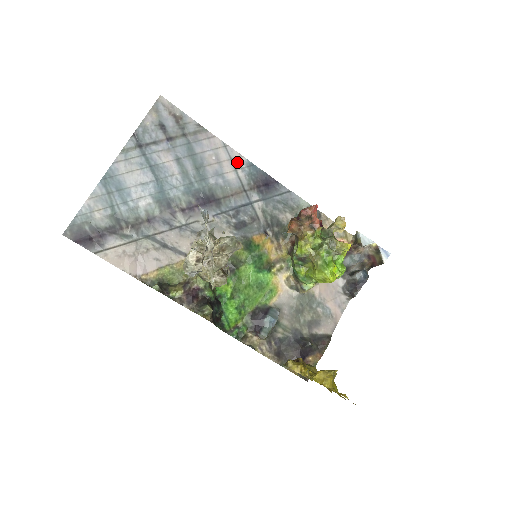
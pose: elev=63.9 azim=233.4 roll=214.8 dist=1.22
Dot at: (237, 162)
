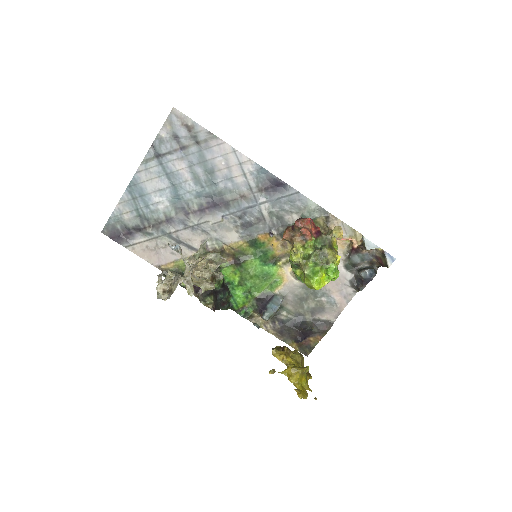
Dot at: (246, 166)
